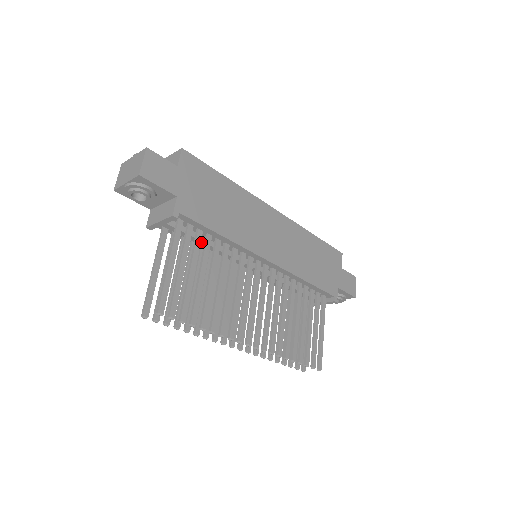
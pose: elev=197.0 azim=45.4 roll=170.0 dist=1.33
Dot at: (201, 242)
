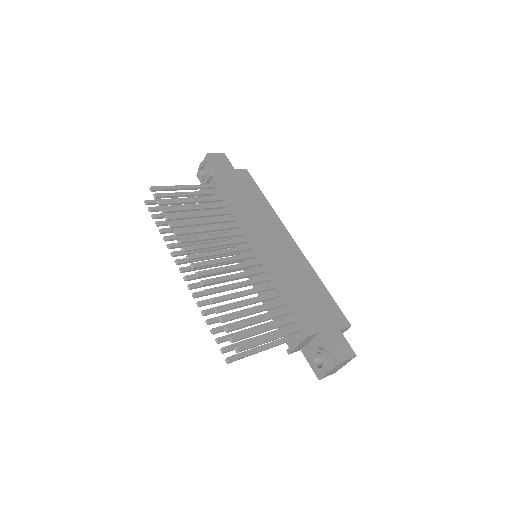
Dot at: occluded
